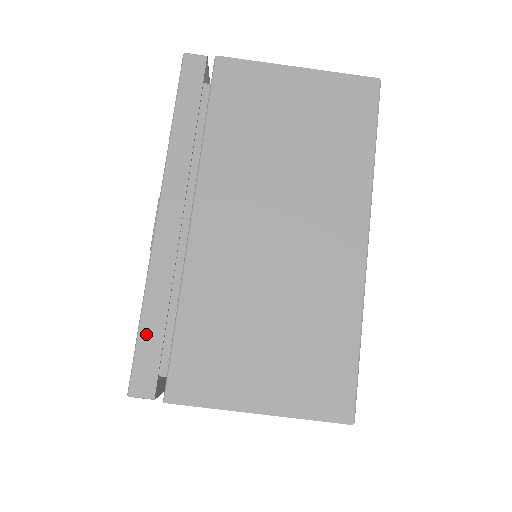
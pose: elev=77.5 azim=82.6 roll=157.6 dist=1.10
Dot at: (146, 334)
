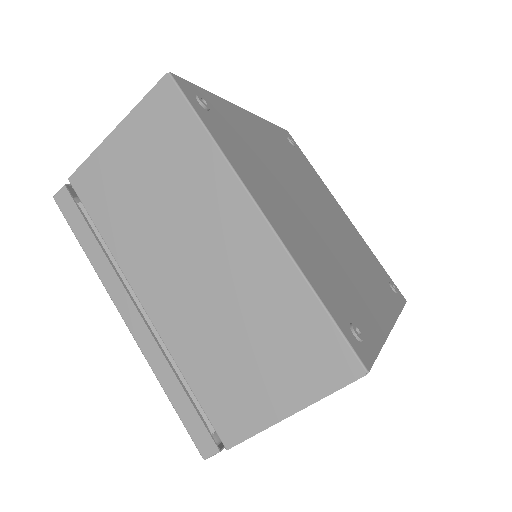
Dot at: (181, 410)
